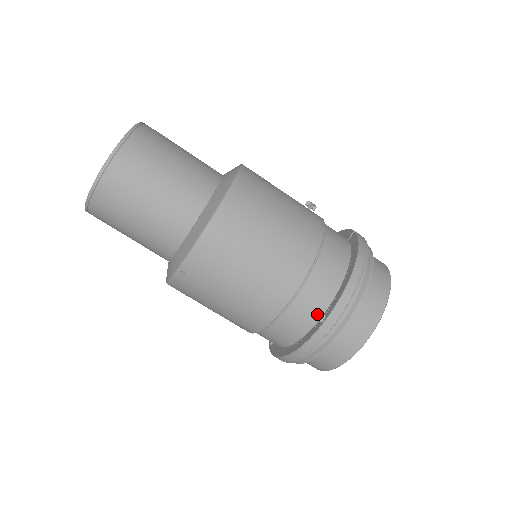
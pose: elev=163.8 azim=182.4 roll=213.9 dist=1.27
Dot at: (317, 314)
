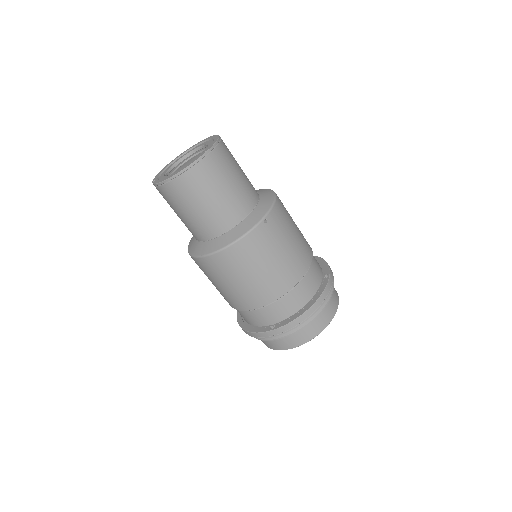
Dot at: (321, 275)
